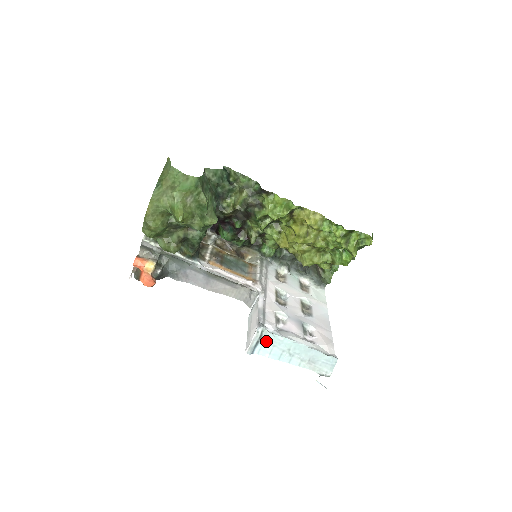
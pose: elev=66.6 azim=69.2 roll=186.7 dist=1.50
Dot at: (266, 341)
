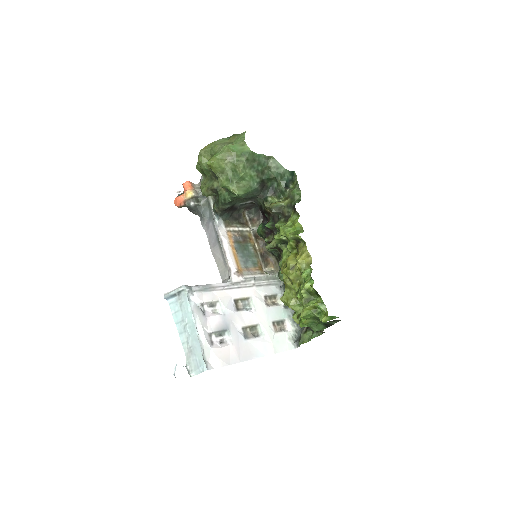
Dot at: (180, 300)
